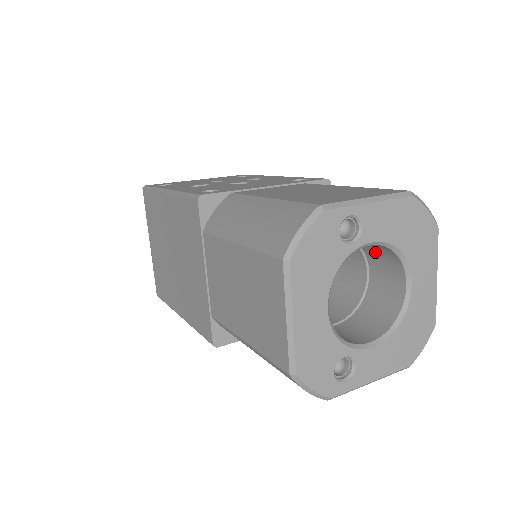
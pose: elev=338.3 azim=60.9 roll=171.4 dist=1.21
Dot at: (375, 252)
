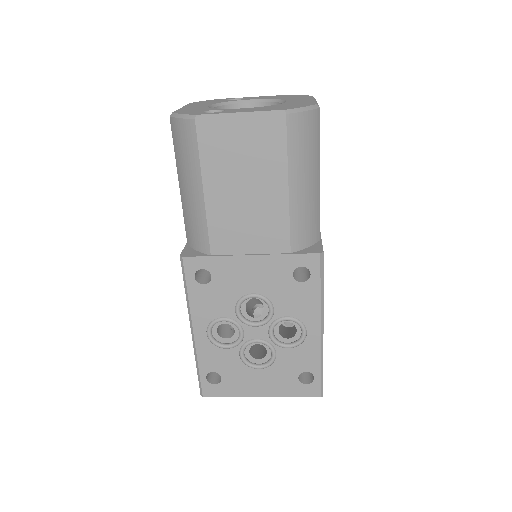
Dot at: occluded
